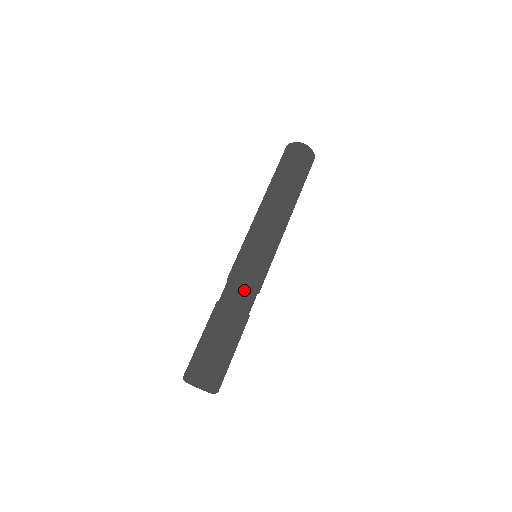
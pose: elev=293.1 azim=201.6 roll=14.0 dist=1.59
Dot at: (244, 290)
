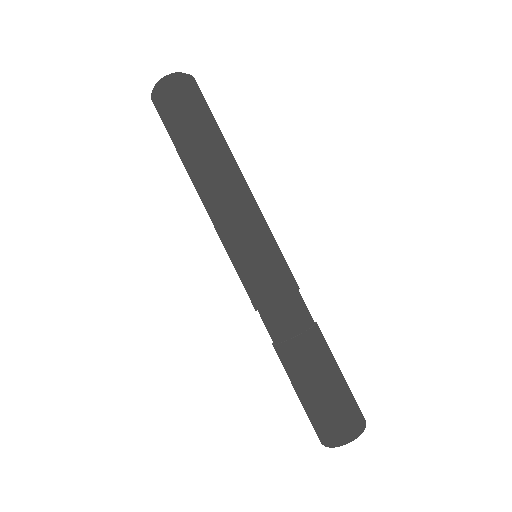
Dot at: (301, 303)
